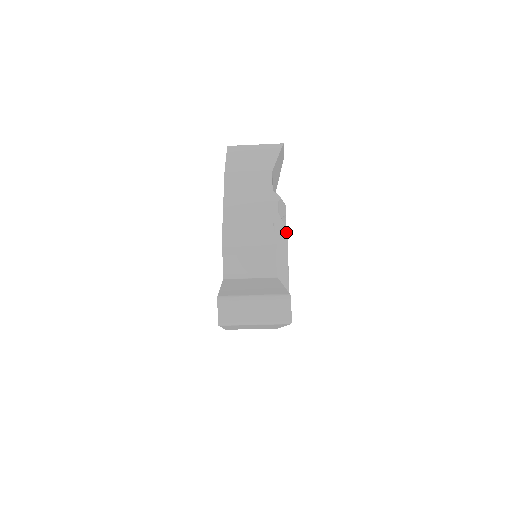
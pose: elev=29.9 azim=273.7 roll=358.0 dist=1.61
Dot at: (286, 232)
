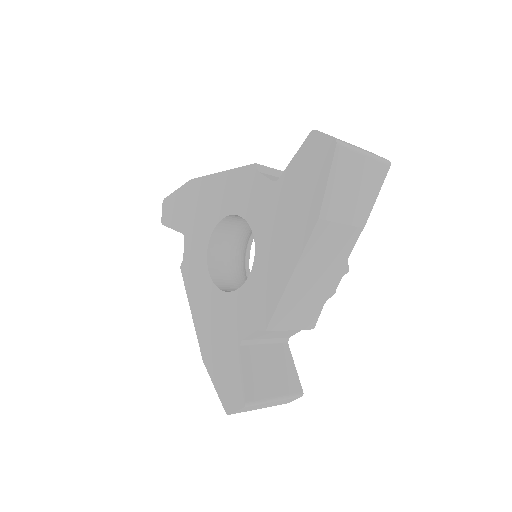
Dot at: occluded
